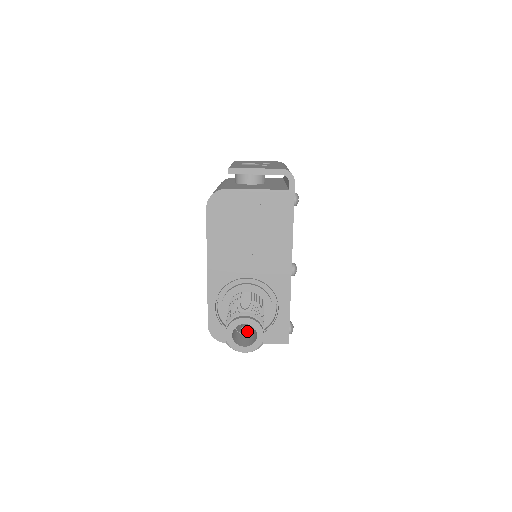
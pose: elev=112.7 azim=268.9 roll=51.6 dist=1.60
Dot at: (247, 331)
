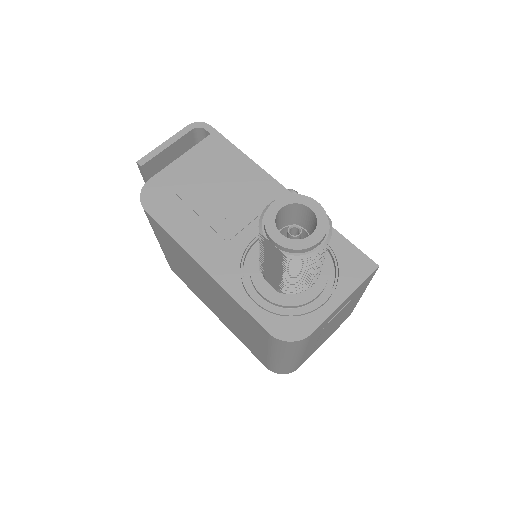
Dot at: (298, 231)
